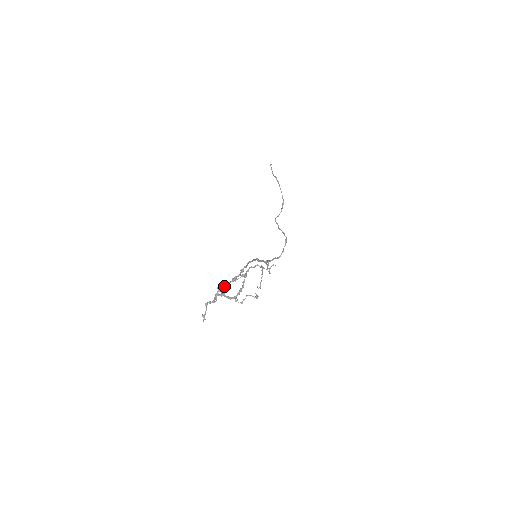
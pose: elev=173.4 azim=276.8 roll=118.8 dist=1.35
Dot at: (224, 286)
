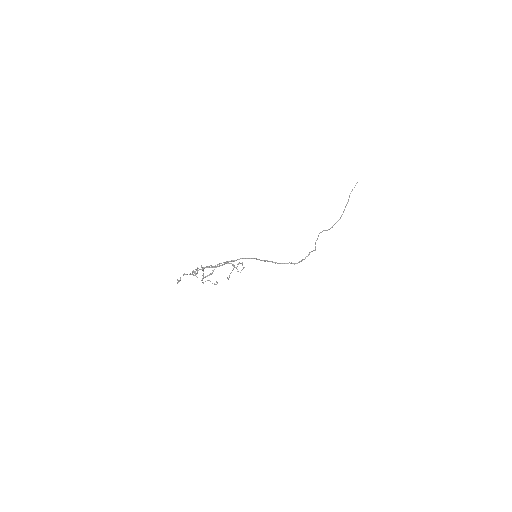
Dot at: (198, 268)
